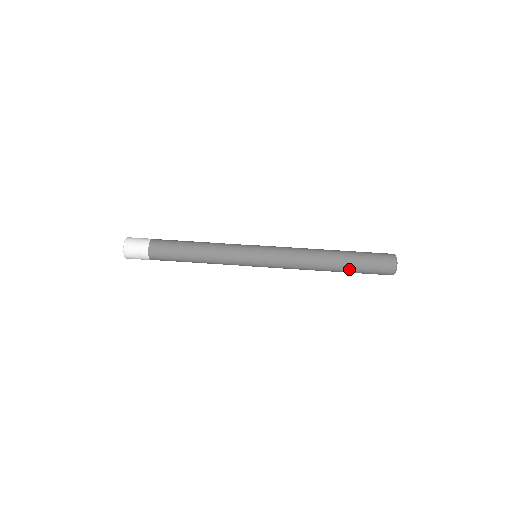
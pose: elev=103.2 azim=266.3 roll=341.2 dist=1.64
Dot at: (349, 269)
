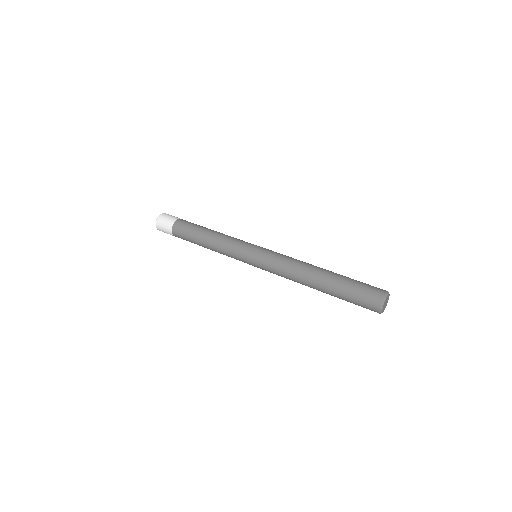
Dot at: (335, 285)
